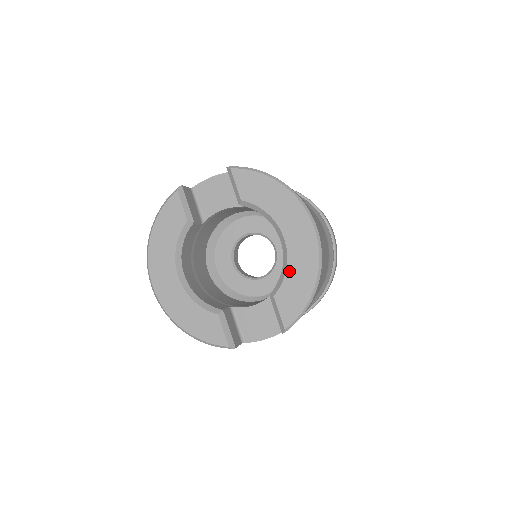
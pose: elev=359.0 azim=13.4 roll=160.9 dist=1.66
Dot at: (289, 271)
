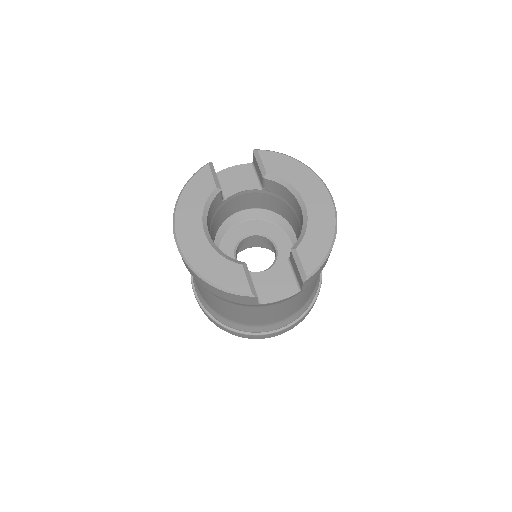
Dot at: (309, 228)
